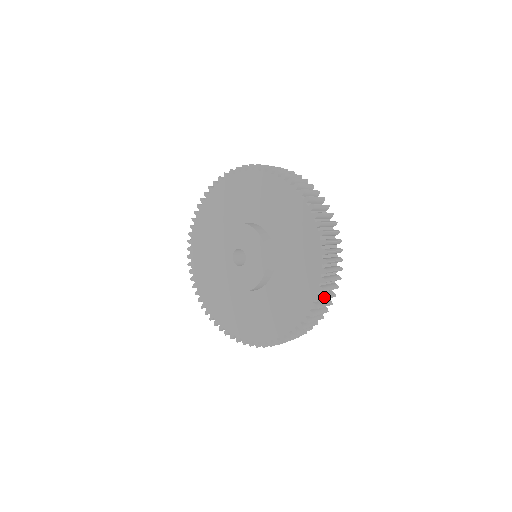
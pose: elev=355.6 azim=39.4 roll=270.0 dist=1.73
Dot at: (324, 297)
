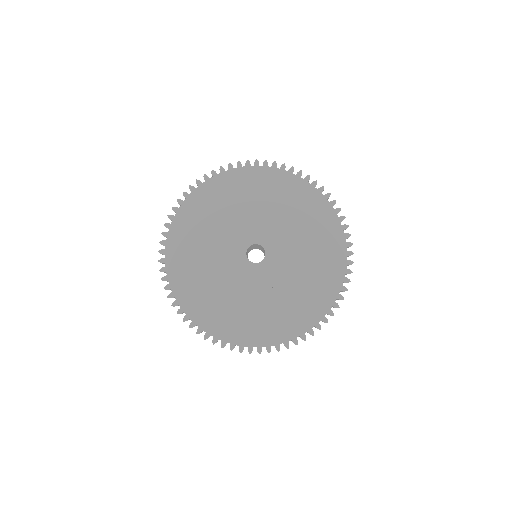
Dot at: occluded
